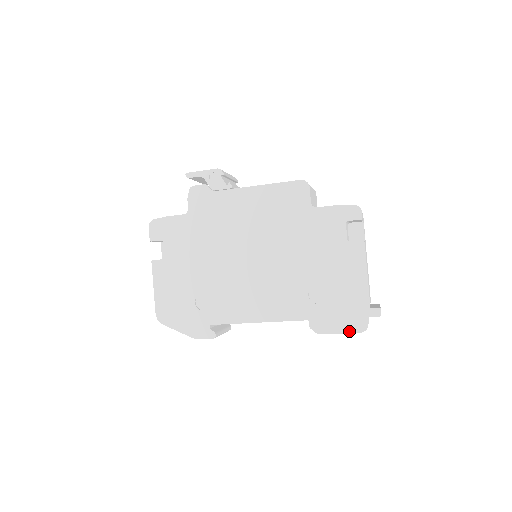
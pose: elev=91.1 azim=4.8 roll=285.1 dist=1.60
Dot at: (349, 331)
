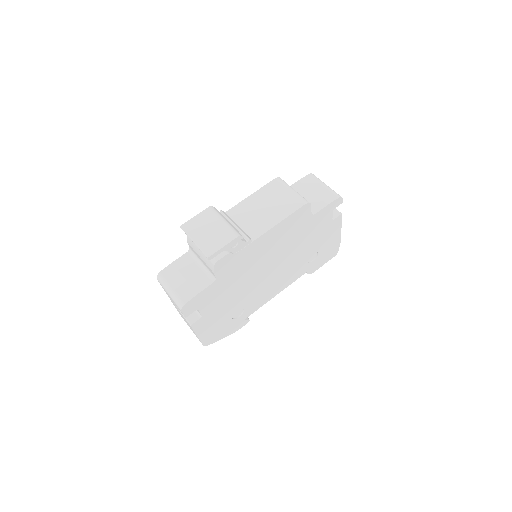
Dot at: occluded
